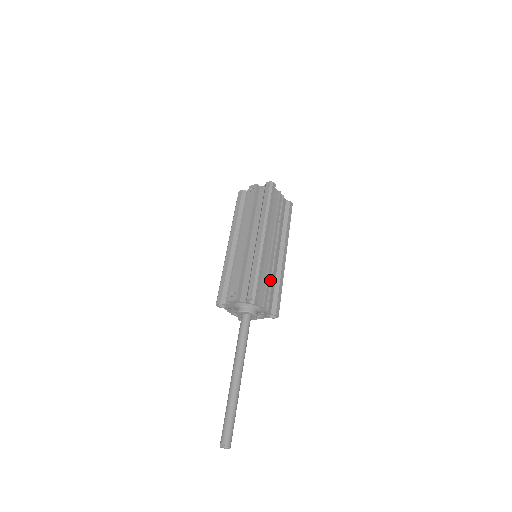
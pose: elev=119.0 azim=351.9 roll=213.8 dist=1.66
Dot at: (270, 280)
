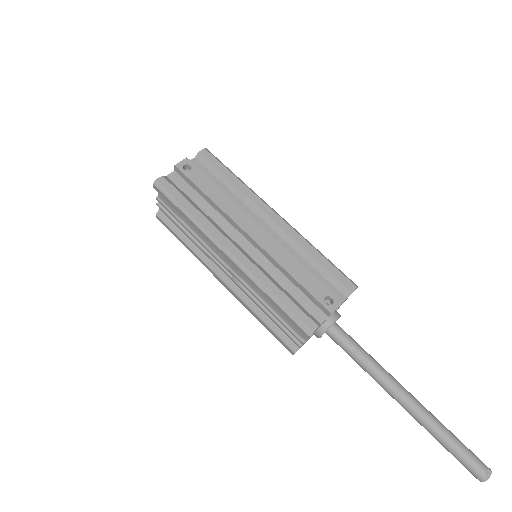
Dot at: occluded
